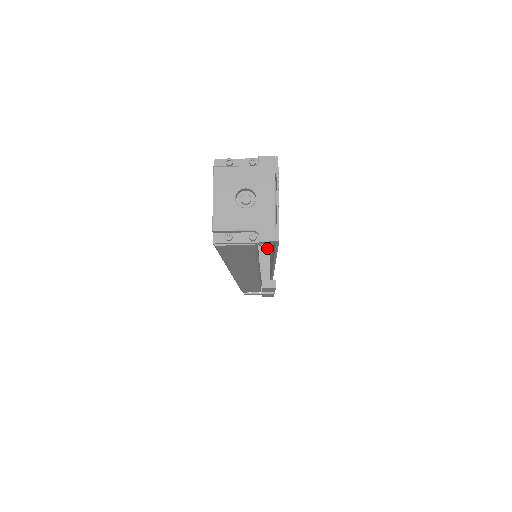
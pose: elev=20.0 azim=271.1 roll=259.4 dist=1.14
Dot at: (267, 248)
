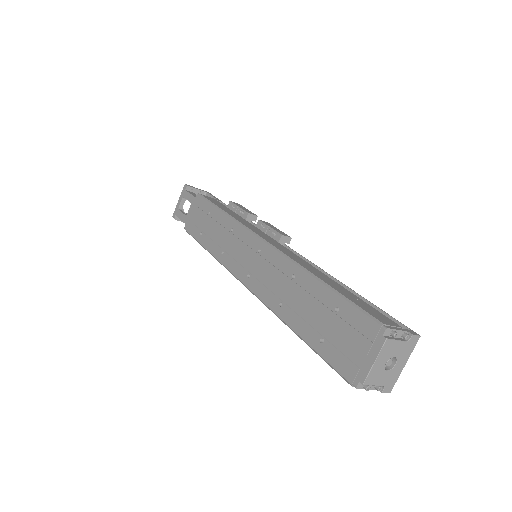
Dot at: occluded
